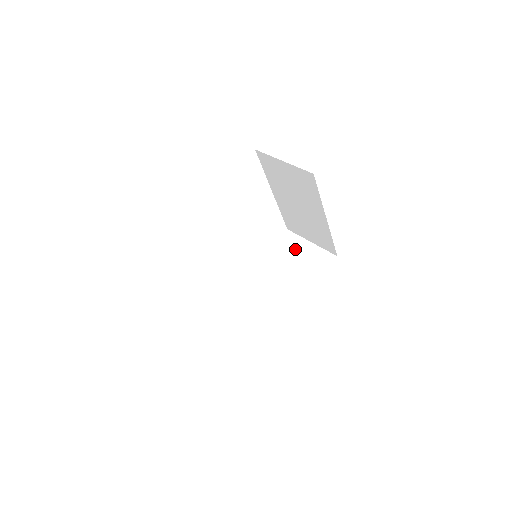
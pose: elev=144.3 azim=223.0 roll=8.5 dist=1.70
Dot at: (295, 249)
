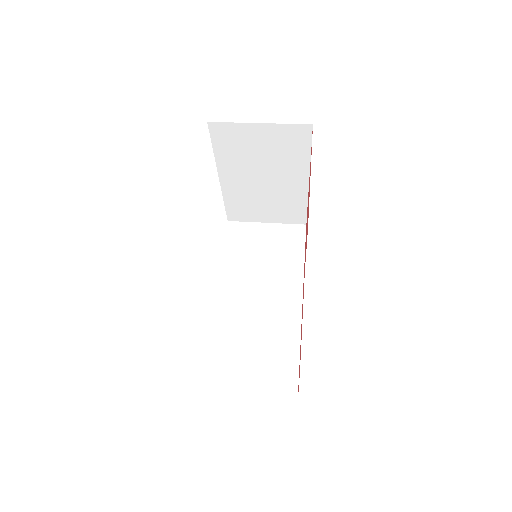
Dot at: (255, 237)
